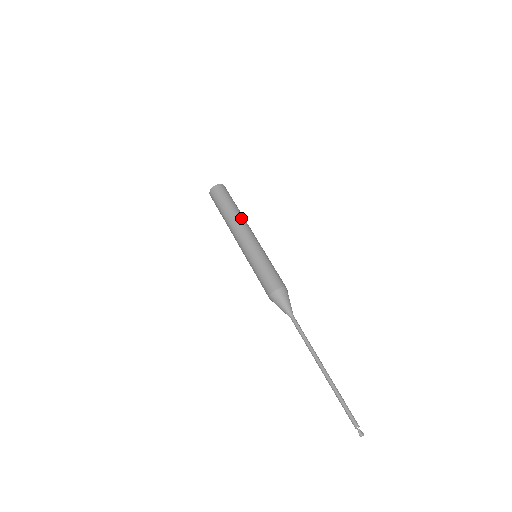
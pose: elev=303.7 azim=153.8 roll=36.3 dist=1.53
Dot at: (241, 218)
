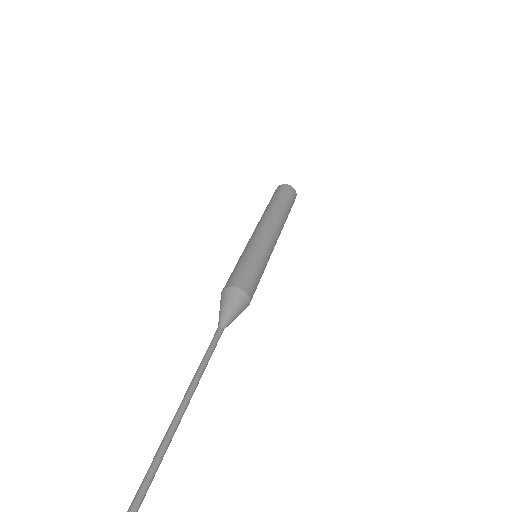
Dot at: (272, 214)
